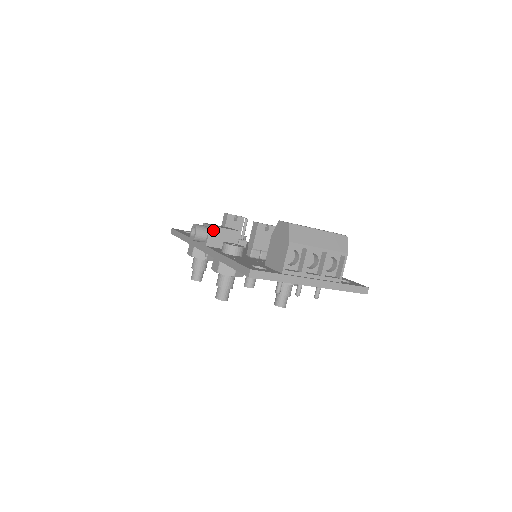
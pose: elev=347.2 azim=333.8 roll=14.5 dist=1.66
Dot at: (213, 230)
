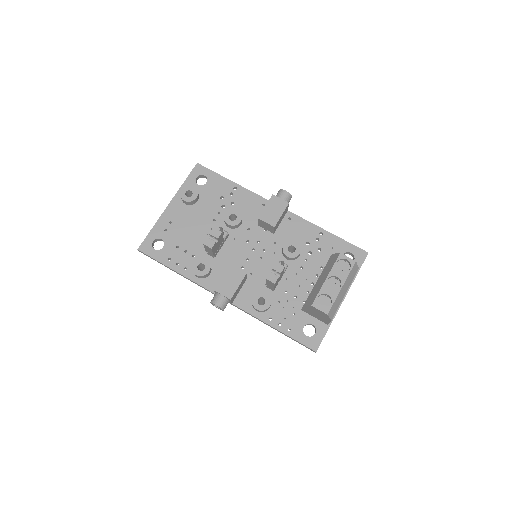
Dot at: (233, 297)
